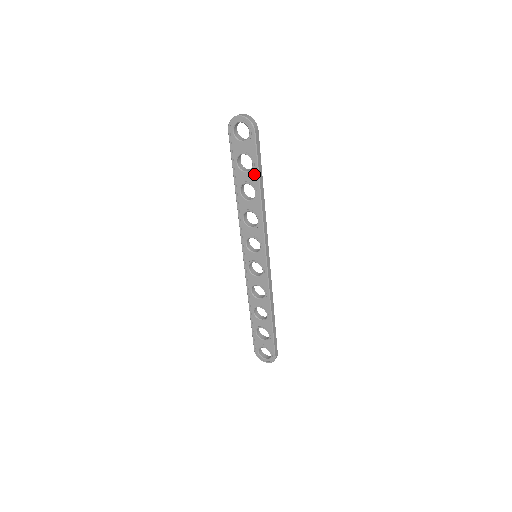
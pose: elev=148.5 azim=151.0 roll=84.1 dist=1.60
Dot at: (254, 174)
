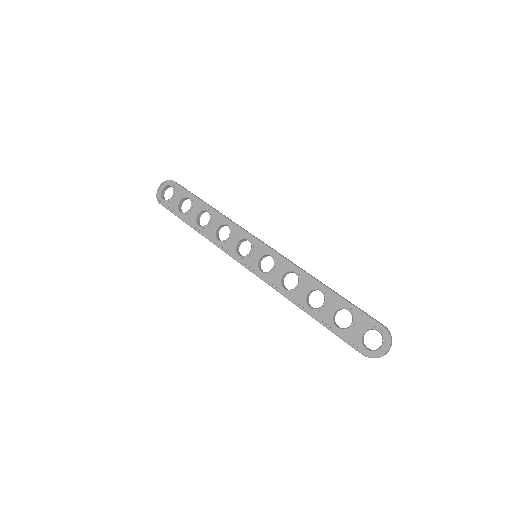
Dot at: (195, 202)
